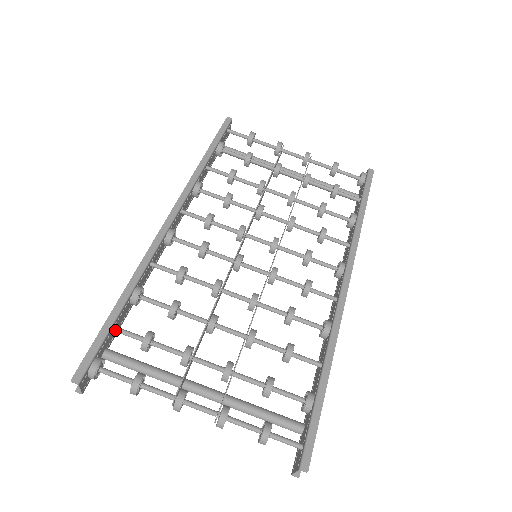
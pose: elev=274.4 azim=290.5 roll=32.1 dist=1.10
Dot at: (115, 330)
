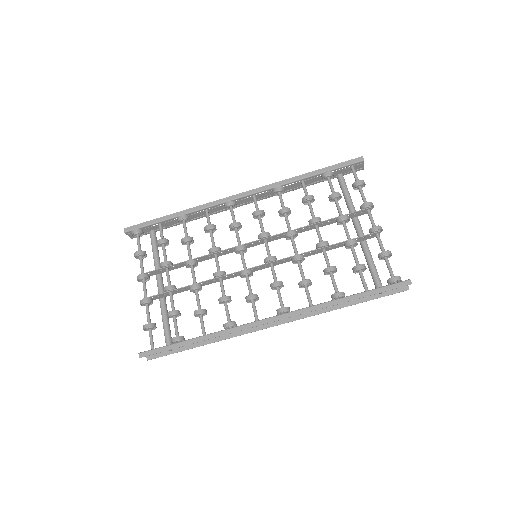
Dot at: (159, 225)
